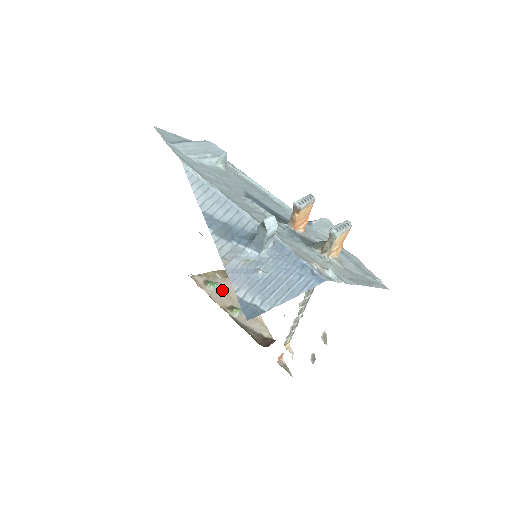
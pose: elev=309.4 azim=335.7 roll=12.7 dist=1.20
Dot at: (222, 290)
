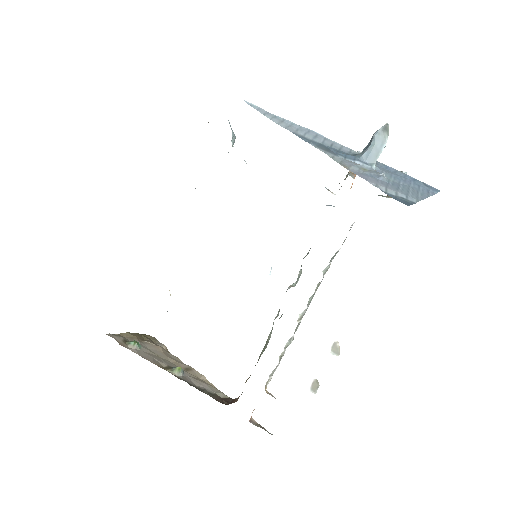
Dot at: (149, 351)
